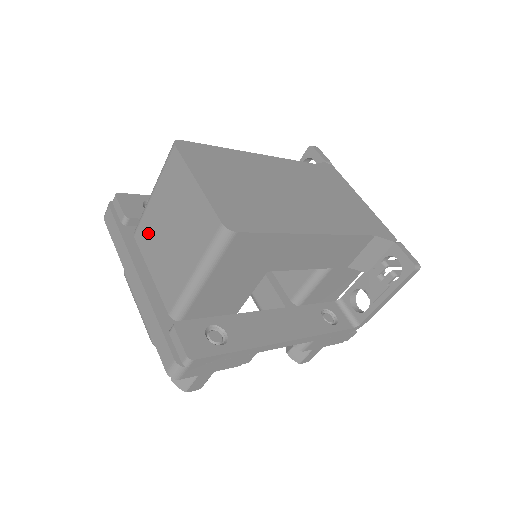
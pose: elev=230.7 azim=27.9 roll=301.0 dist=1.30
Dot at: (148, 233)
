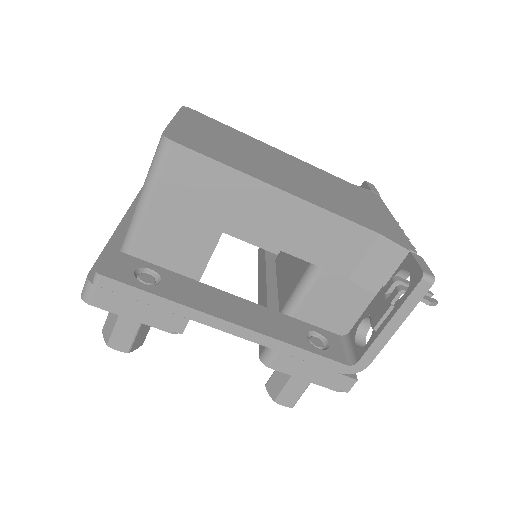
Dot at: occluded
